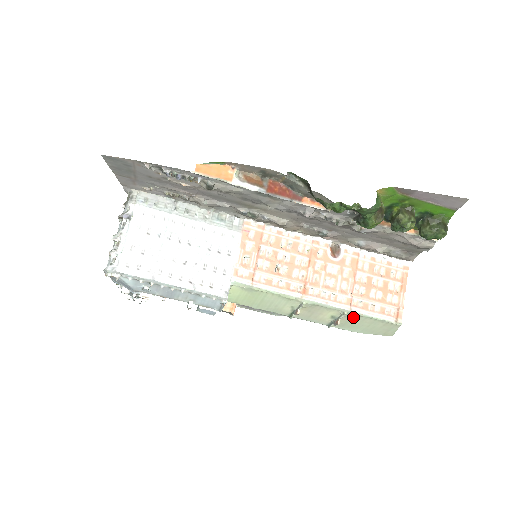
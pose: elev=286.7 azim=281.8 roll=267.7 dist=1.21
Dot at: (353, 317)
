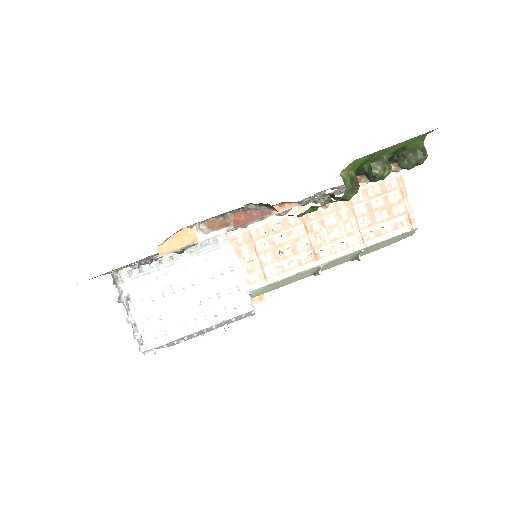
Dot at: (370, 247)
